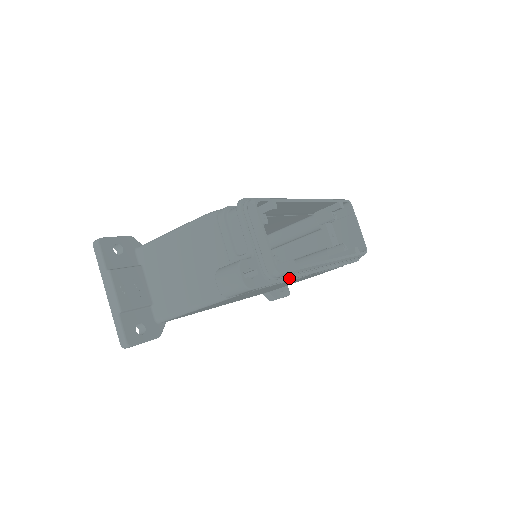
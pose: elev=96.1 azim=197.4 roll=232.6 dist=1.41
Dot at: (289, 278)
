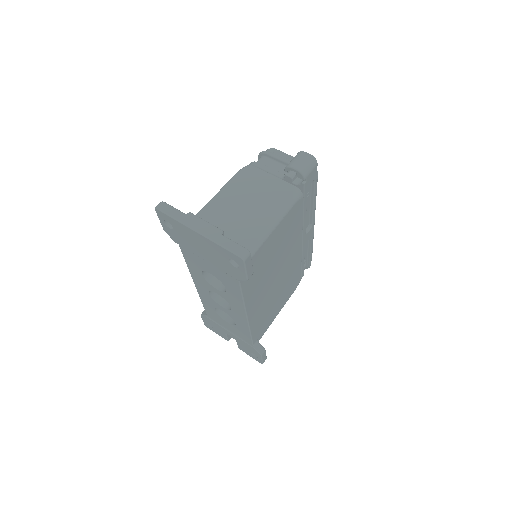
Dot at: (314, 197)
